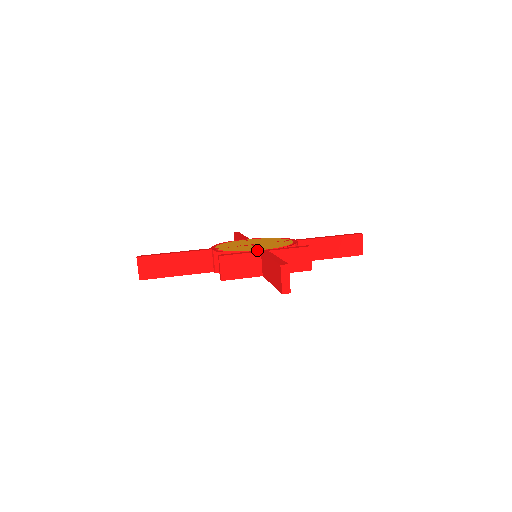
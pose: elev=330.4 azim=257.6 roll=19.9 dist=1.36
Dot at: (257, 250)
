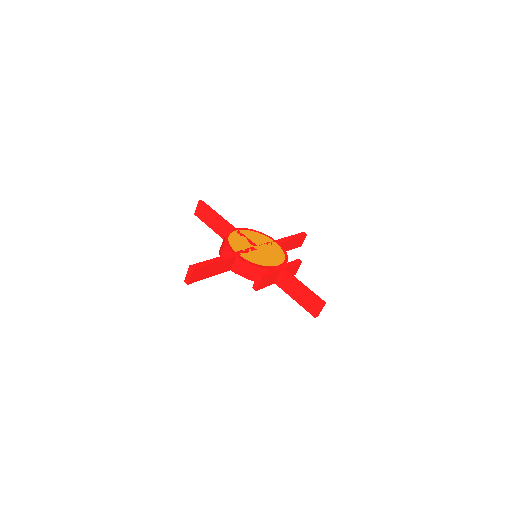
Dot at: (276, 266)
